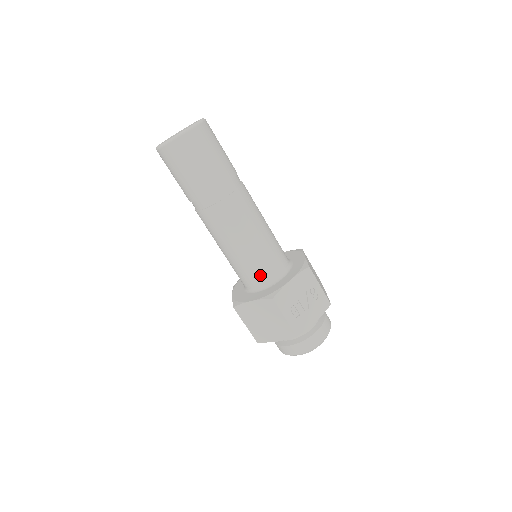
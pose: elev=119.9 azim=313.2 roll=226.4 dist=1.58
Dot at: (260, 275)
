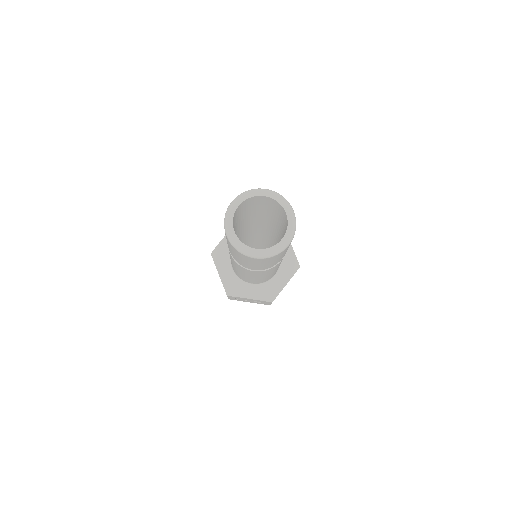
Dot at: occluded
